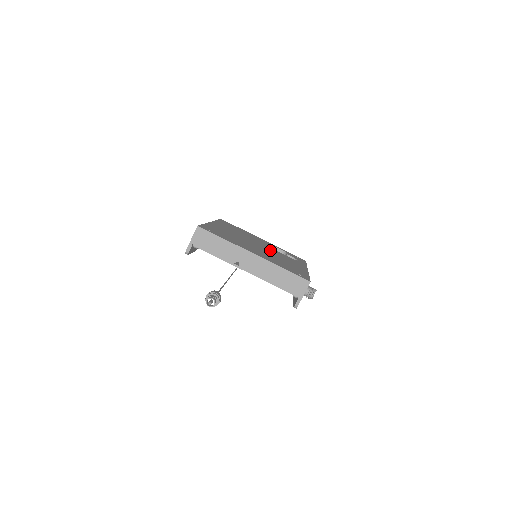
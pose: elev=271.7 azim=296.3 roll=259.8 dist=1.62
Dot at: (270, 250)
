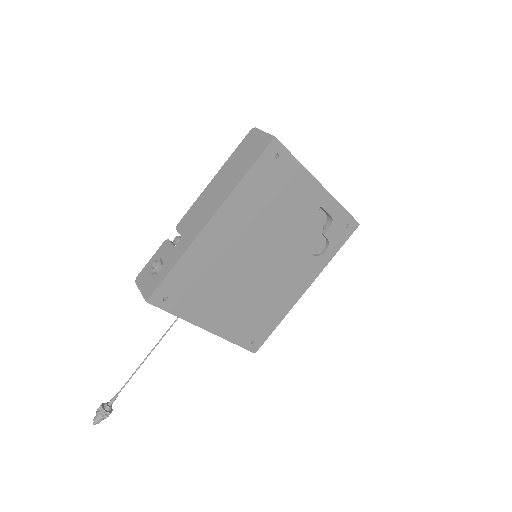
Dot at: (279, 261)
